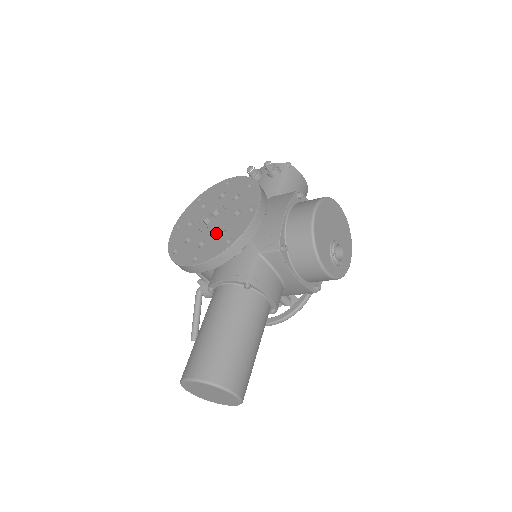
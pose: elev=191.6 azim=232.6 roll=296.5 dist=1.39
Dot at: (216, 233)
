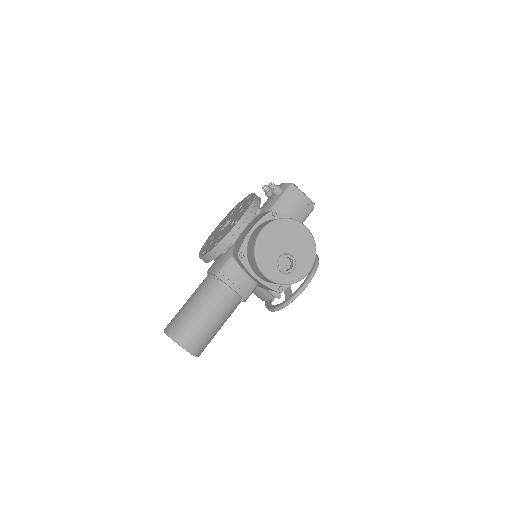
Dot at: (219, 236)
